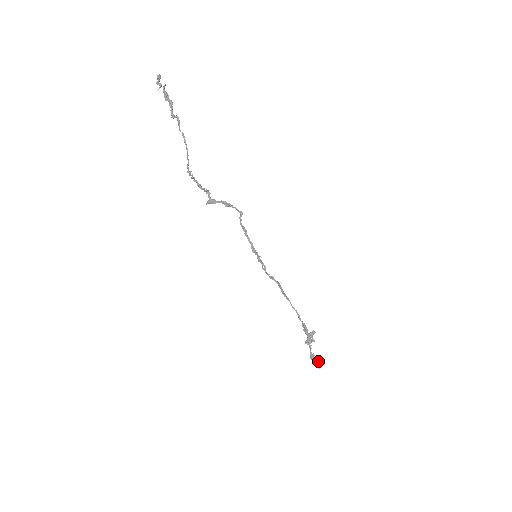
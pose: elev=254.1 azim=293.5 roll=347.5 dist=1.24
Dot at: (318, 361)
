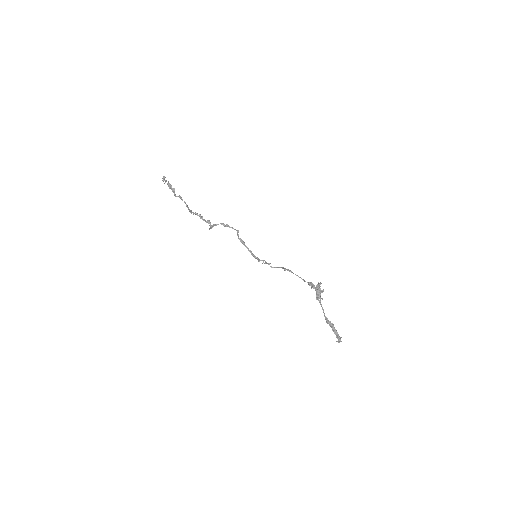
Dot at: (335, 330)
